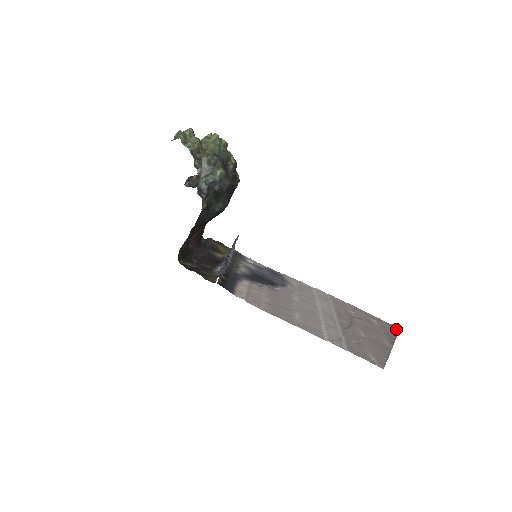
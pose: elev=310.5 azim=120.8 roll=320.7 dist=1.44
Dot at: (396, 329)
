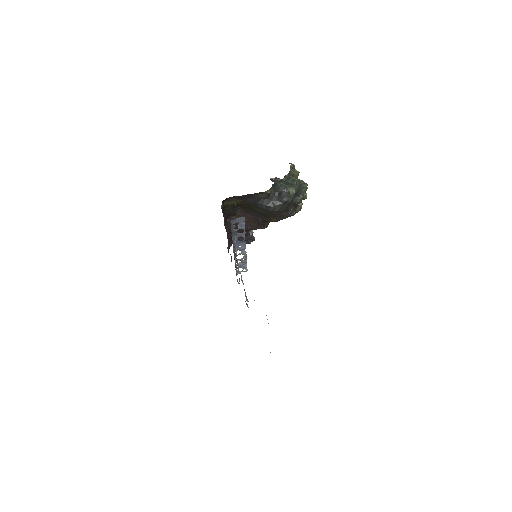
Dot at: occluded
